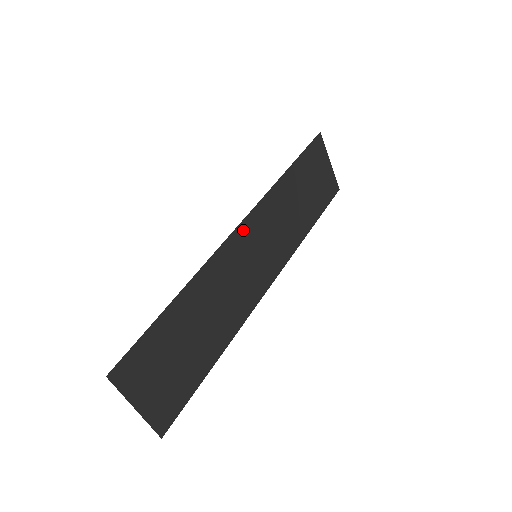
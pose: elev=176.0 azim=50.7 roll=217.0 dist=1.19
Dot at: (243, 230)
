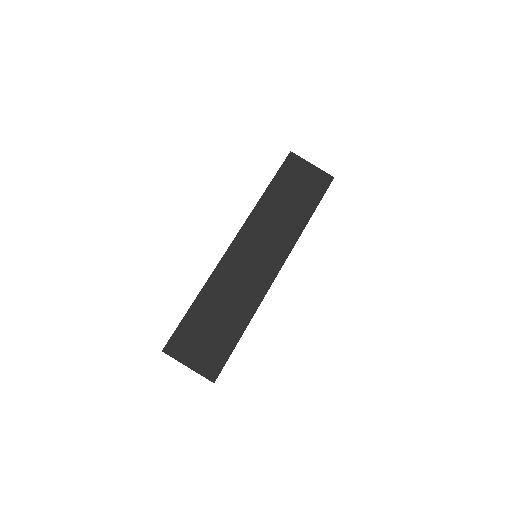
Dot at: (237, 244)
